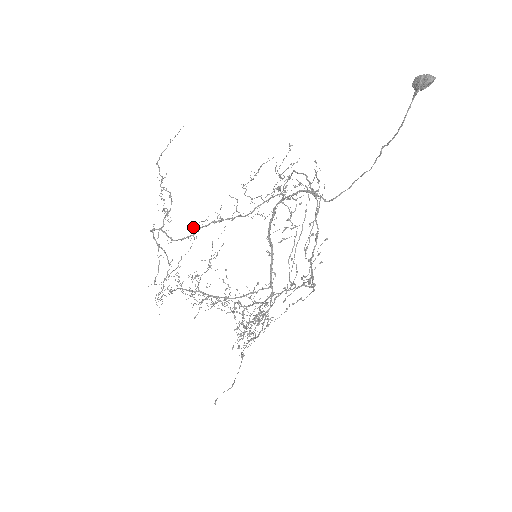
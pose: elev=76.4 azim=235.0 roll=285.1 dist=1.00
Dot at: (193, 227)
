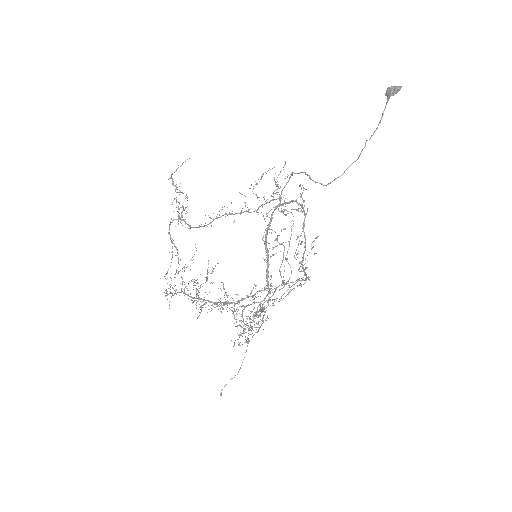
Dot at: (209, 217)
